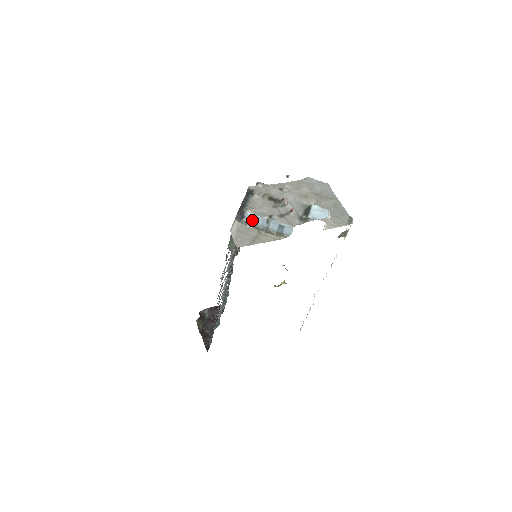
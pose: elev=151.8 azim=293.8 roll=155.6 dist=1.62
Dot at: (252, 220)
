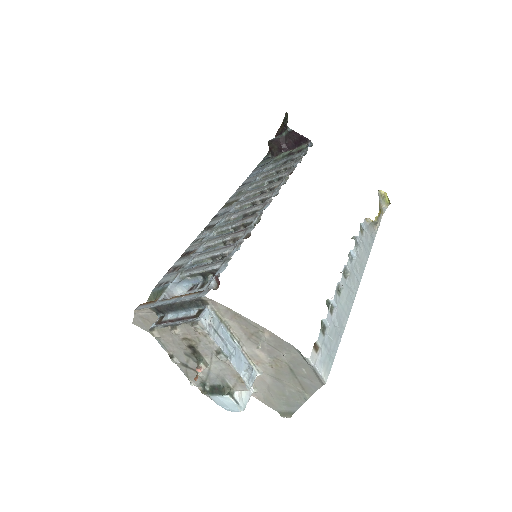
Dot at: occluded
